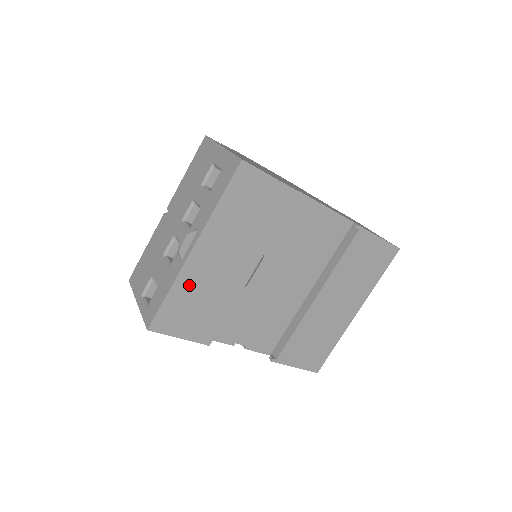
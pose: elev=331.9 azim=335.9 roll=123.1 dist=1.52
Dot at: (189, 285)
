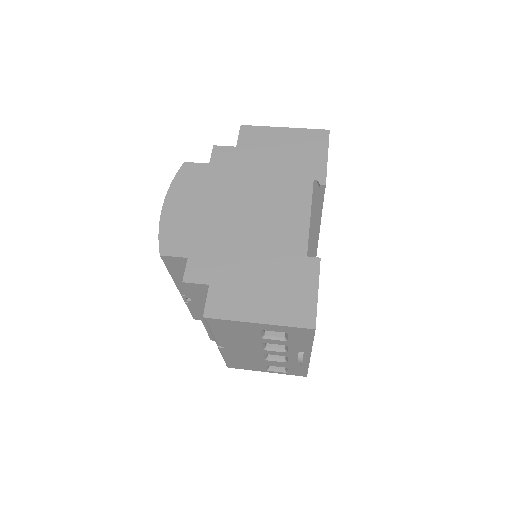
Dot at: occluded
